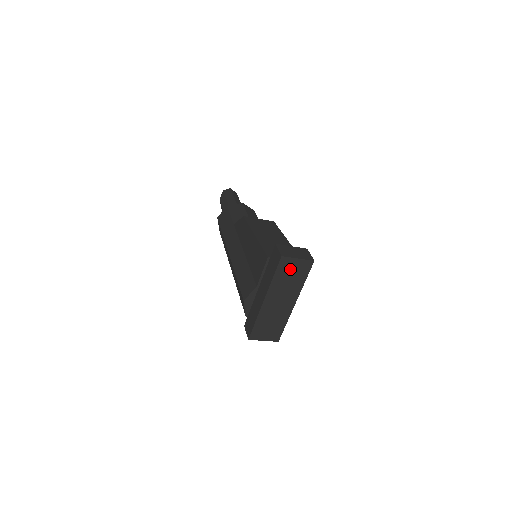
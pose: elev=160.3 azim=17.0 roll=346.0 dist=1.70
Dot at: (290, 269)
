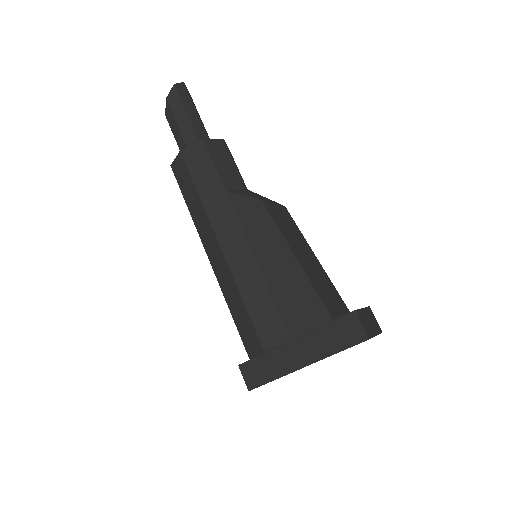
Dot at: occluded
